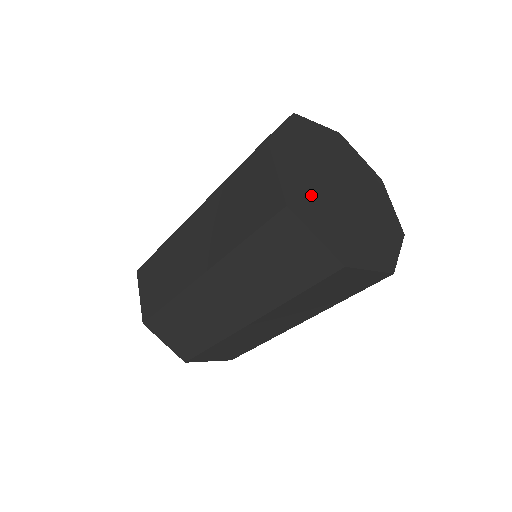
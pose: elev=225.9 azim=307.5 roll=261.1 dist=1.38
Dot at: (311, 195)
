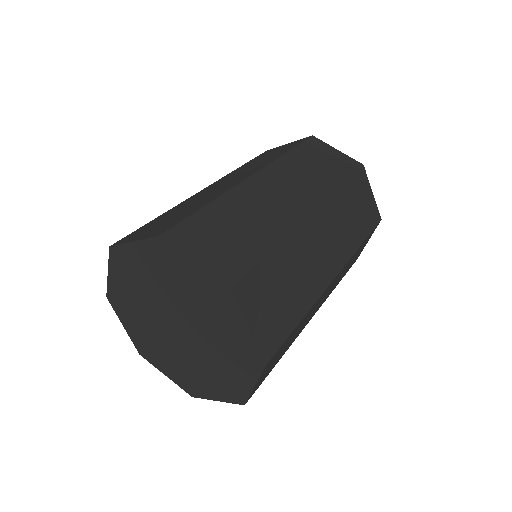
Dot at: occluded
